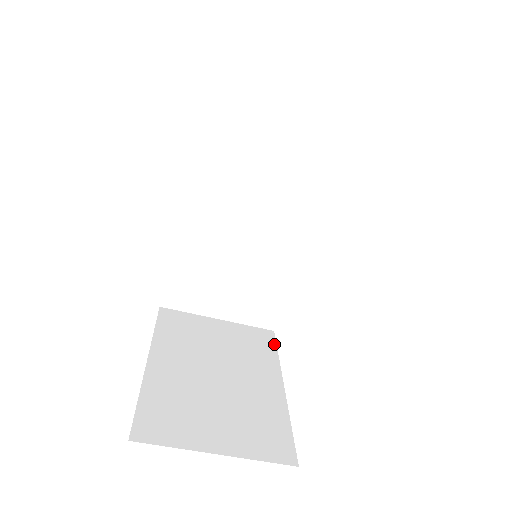
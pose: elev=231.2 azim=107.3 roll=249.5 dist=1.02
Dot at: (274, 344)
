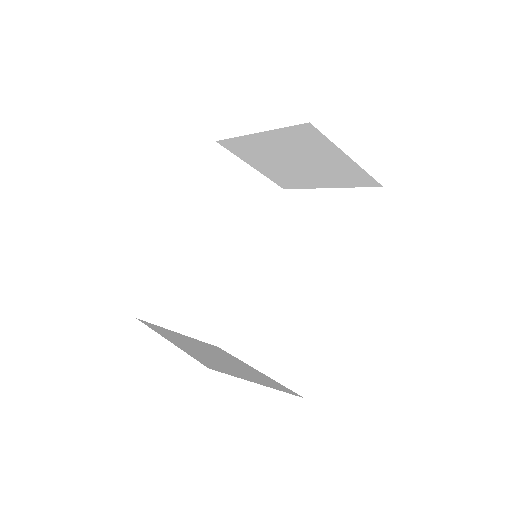
Dot at: occluded
